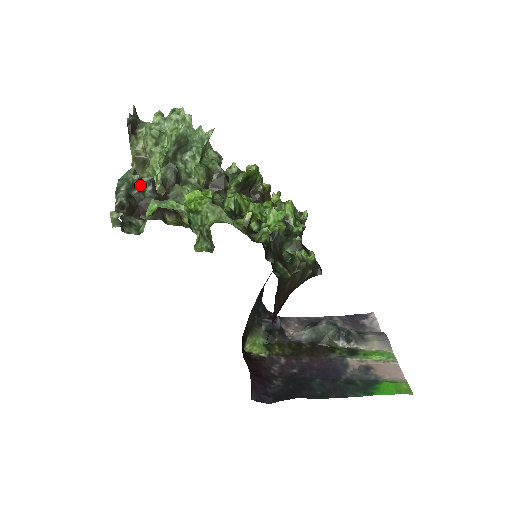
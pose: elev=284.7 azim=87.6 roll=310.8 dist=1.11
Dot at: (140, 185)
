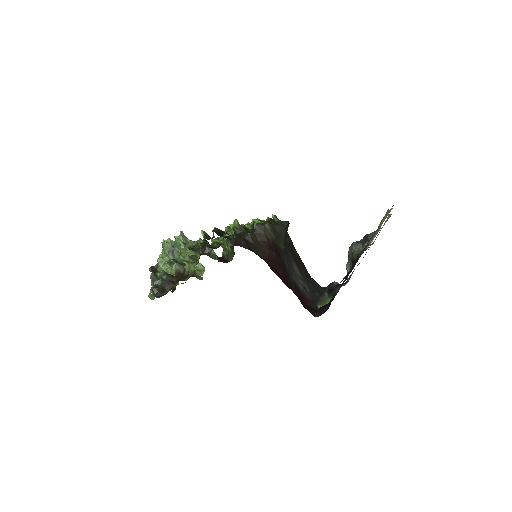
Dot at: (158, 278)
